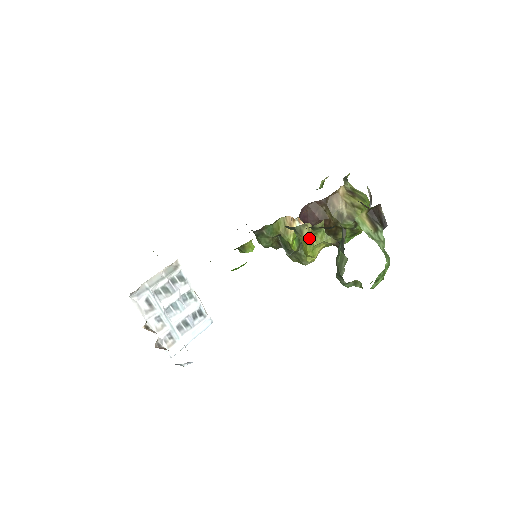
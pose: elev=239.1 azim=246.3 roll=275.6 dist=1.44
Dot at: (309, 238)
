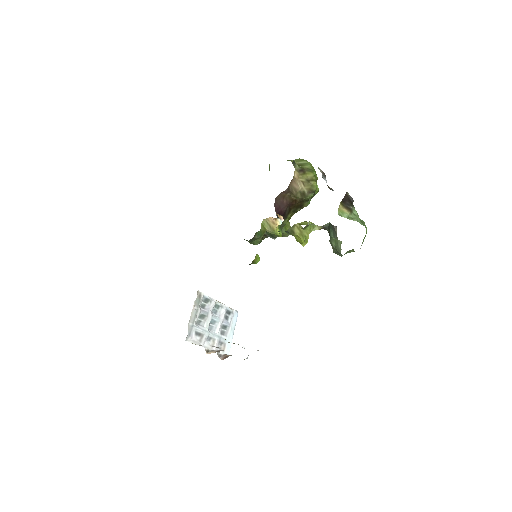
Dot at: (300, 233)
